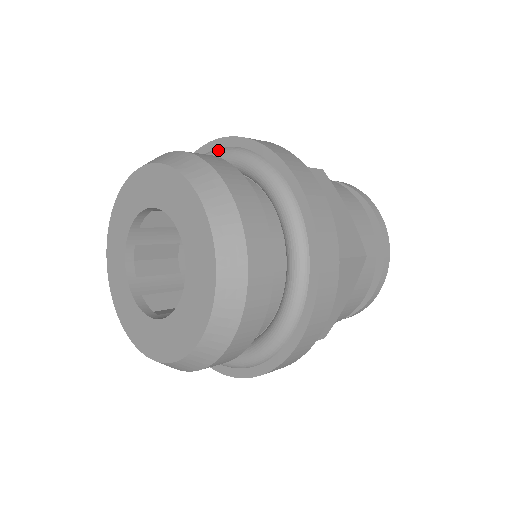
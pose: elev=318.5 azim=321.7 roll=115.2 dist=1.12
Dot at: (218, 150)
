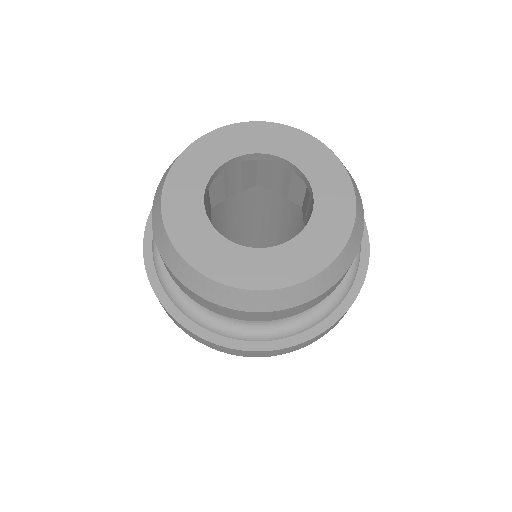
Dot at: occluded
